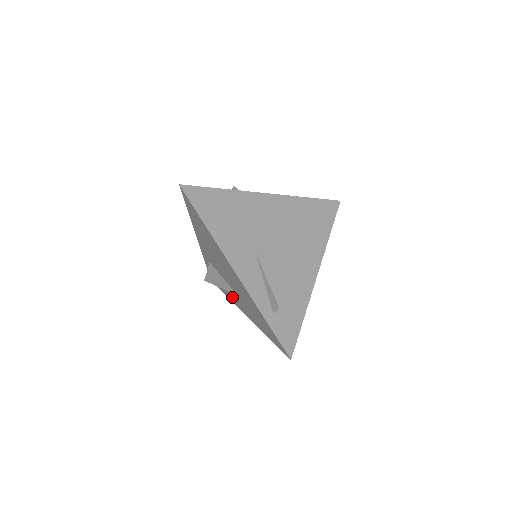
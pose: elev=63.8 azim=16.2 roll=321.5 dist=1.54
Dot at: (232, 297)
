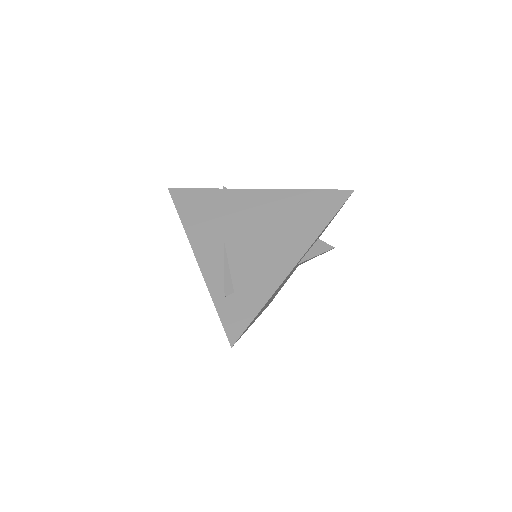
Dot at: occluded
